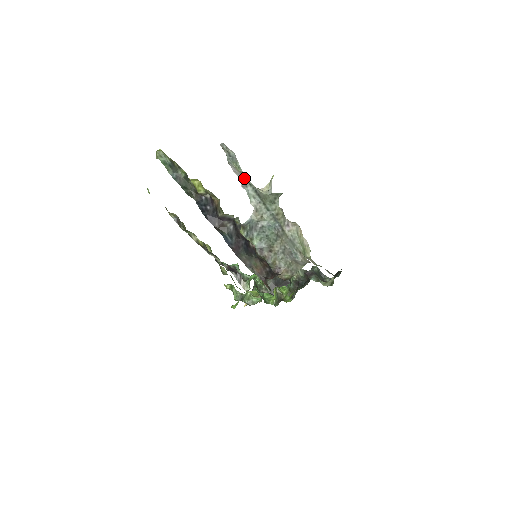
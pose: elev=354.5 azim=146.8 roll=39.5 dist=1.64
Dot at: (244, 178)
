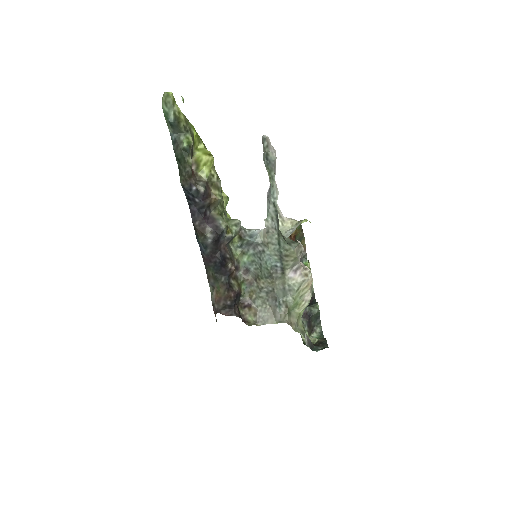
Dot at: (271, 193)
